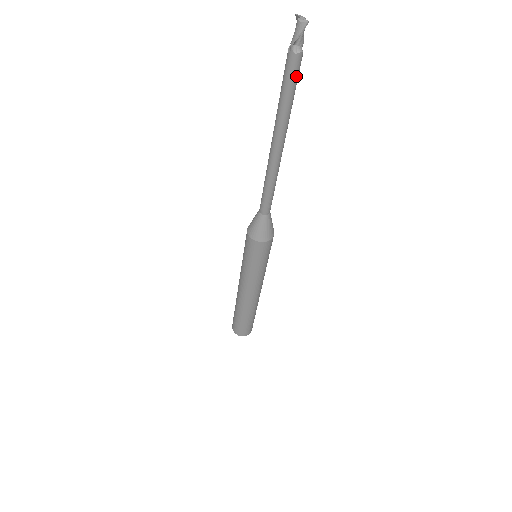
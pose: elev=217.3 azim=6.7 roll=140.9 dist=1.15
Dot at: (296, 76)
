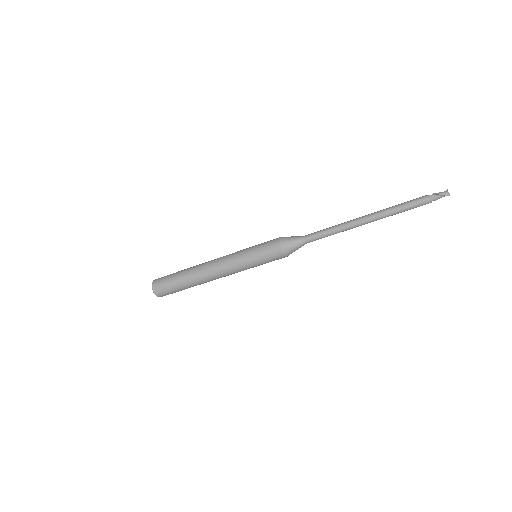
Dot at: (417, 206)
